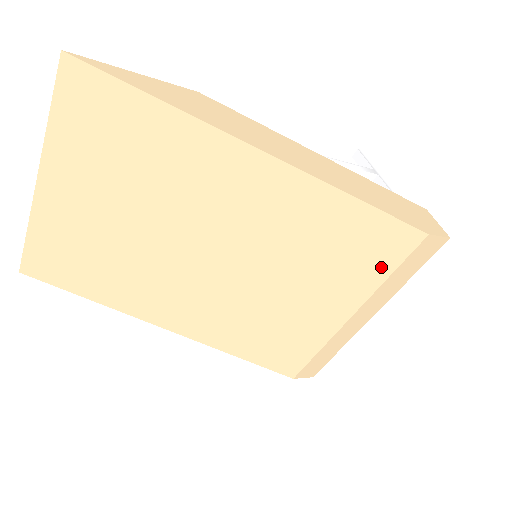
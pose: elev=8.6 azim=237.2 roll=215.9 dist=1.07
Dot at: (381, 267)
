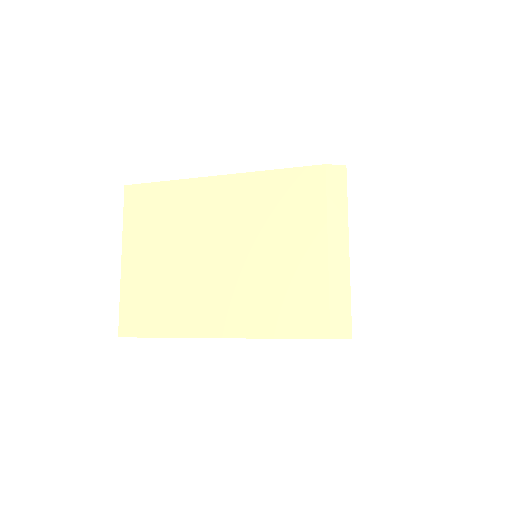
Dot at: (317, 200)
